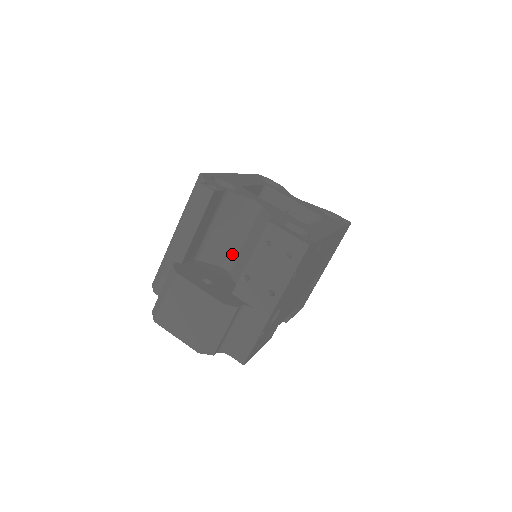
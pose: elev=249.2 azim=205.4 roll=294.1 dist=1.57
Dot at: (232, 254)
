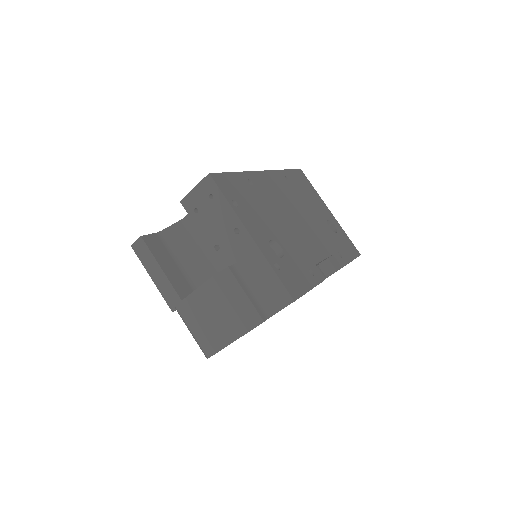
Dot at: (217, 263)
